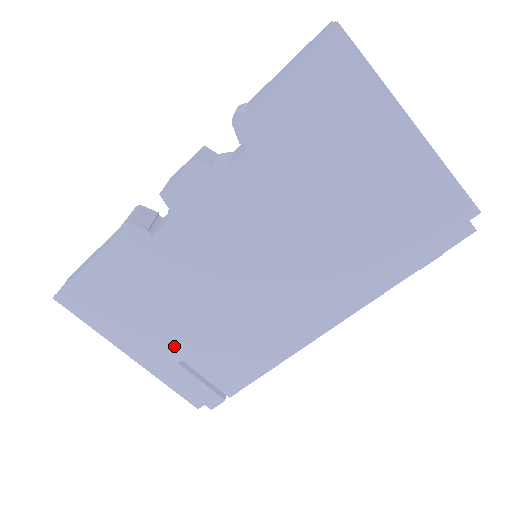
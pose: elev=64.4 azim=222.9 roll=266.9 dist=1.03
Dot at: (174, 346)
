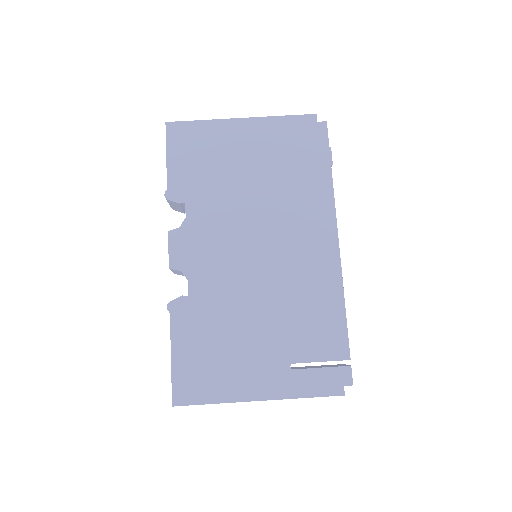
Dot at: (274, 358)
